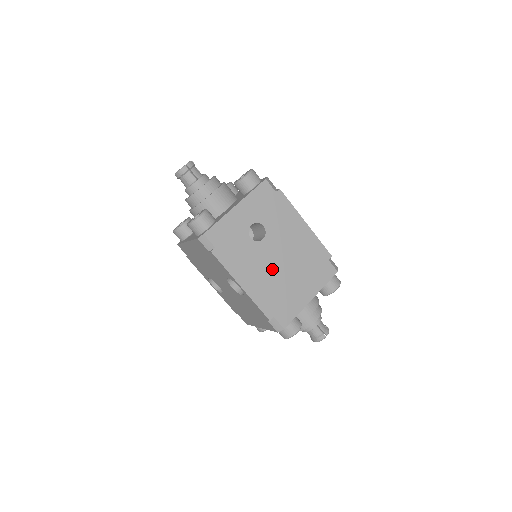
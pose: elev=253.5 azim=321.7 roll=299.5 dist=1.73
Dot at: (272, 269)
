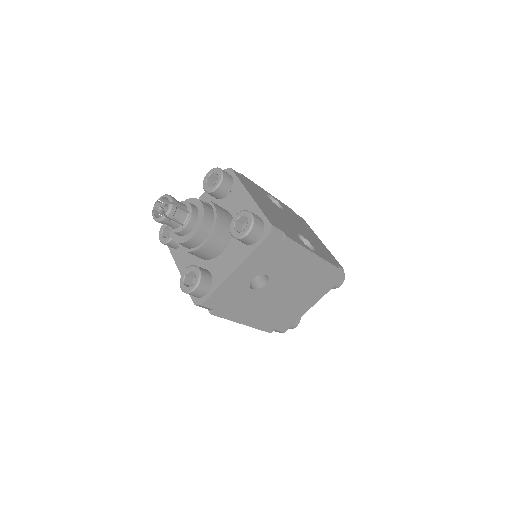
Dot at: (274, 302)
